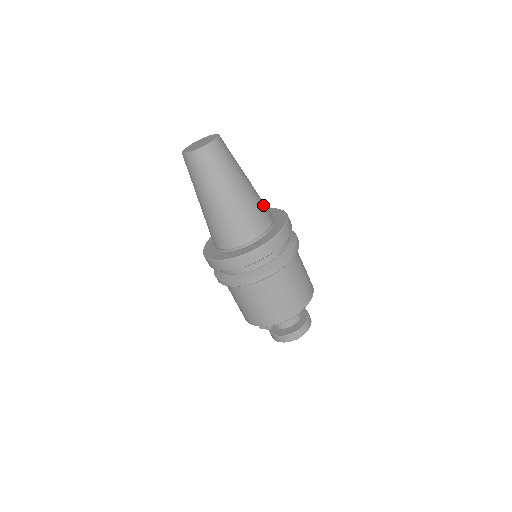
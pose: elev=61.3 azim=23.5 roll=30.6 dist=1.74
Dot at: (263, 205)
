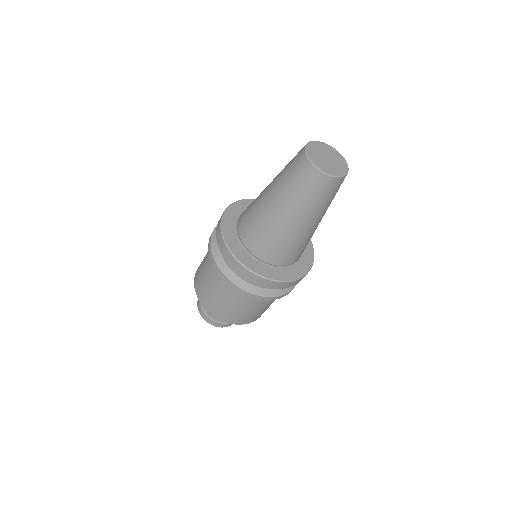
Dot at: occluded
